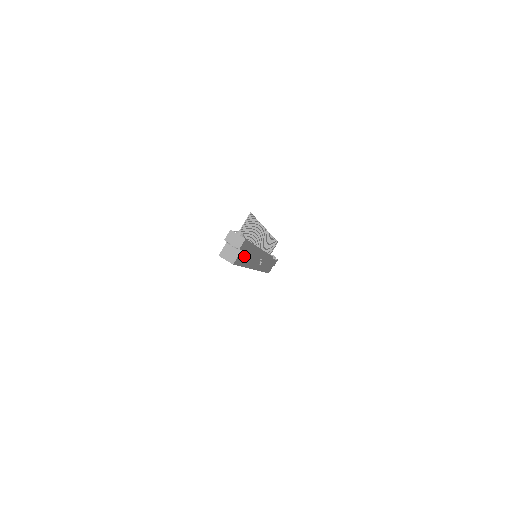
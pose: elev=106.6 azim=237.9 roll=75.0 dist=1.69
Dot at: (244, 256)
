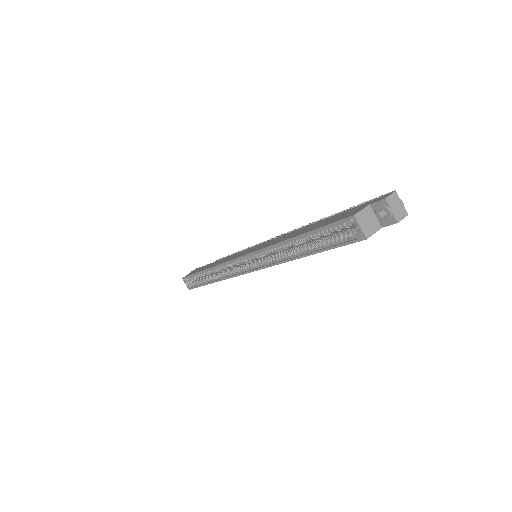
Dot at: occluded
